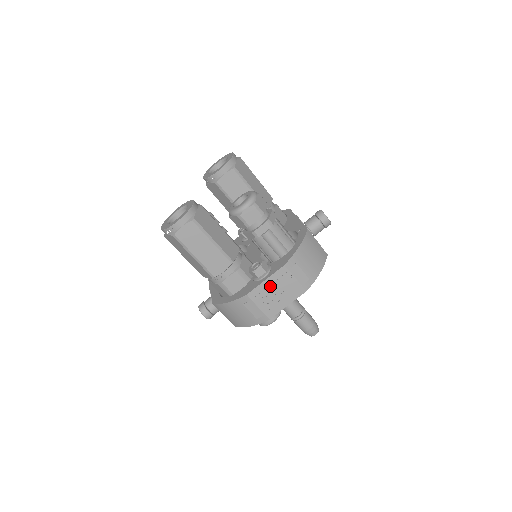
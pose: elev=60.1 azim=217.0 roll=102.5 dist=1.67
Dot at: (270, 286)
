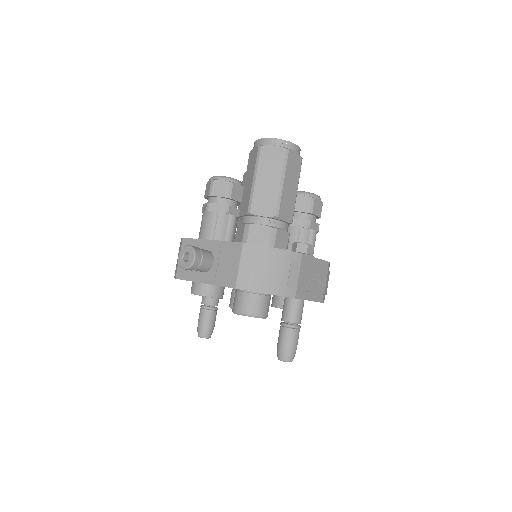
Dot at: (315, 267)
